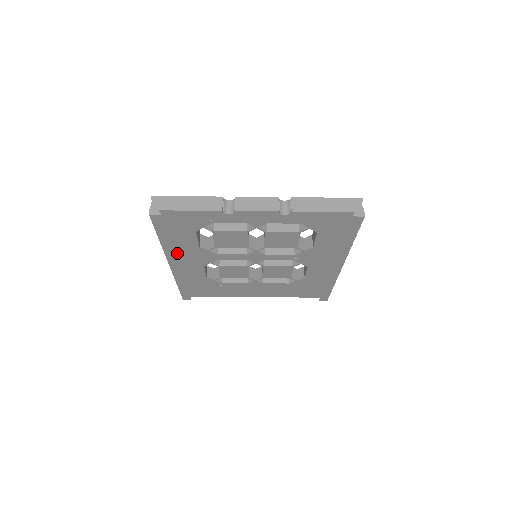
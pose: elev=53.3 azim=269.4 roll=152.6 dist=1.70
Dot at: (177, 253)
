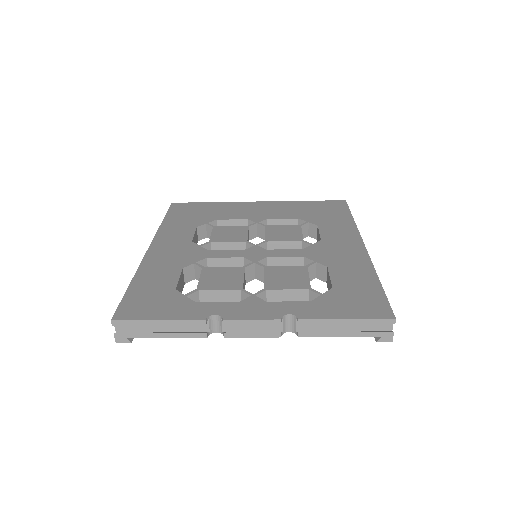
Dot at: occluded
